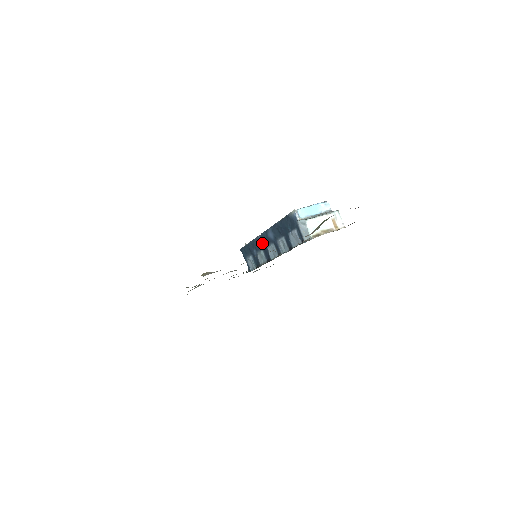
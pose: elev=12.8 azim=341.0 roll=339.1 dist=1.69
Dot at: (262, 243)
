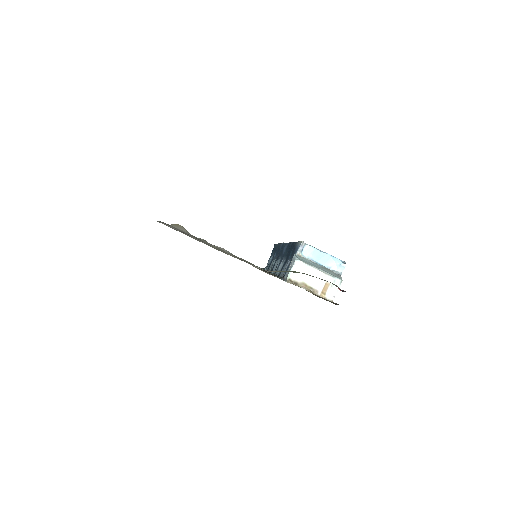
Dot at: (279, 252)
